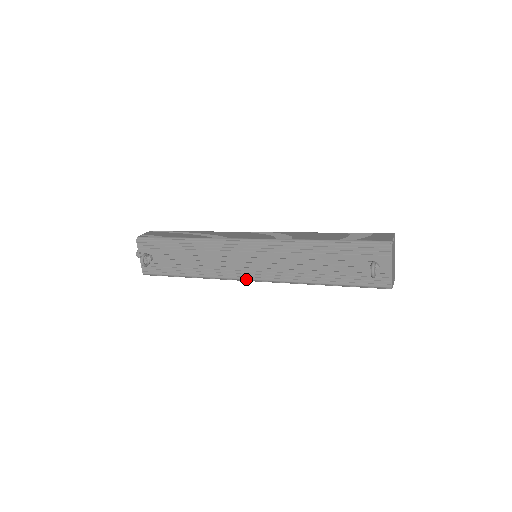
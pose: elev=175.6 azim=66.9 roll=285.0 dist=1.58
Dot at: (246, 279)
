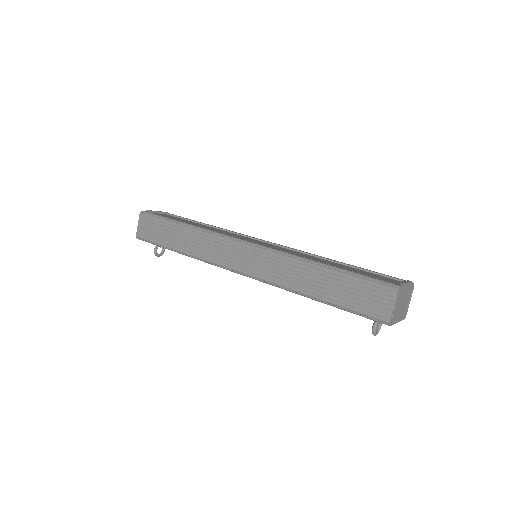
Dot at: occluded
